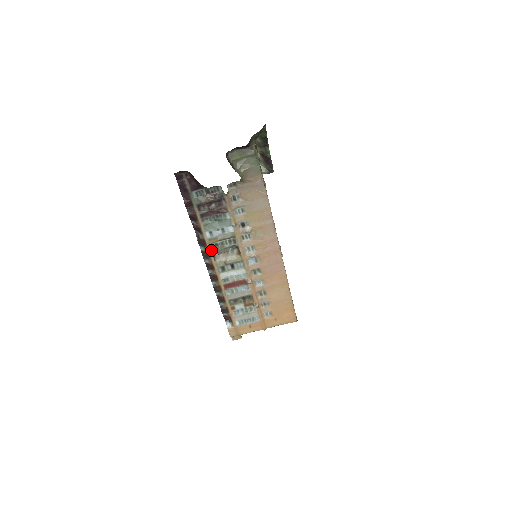
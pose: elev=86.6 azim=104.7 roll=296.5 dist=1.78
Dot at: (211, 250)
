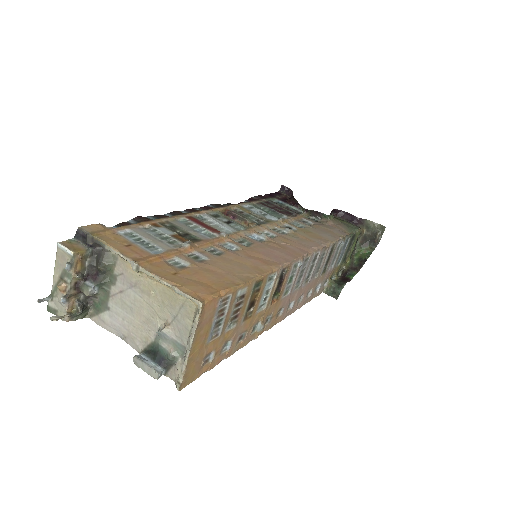
Dot at: (231, 208)
